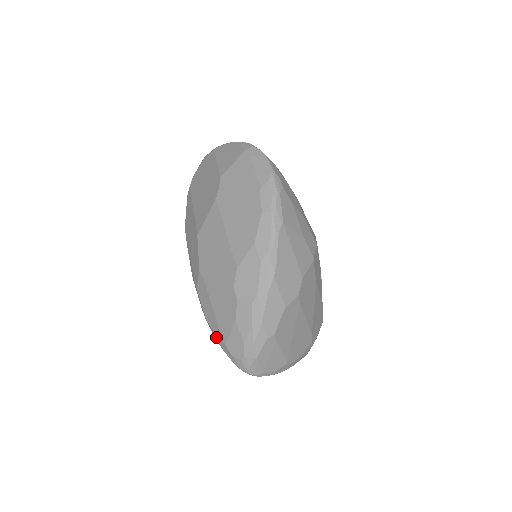
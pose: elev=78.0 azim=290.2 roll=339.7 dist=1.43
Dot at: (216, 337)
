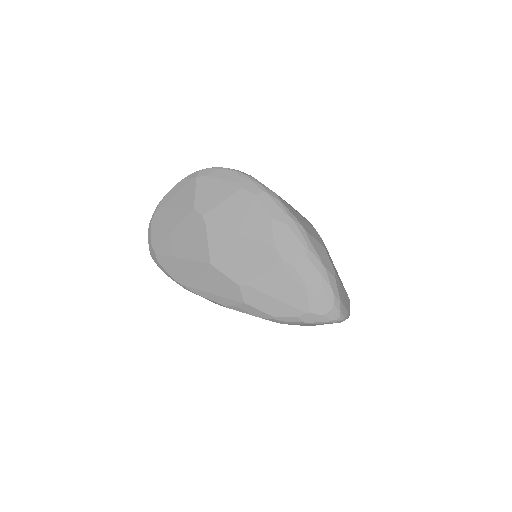
Dot at: (295, 319)
